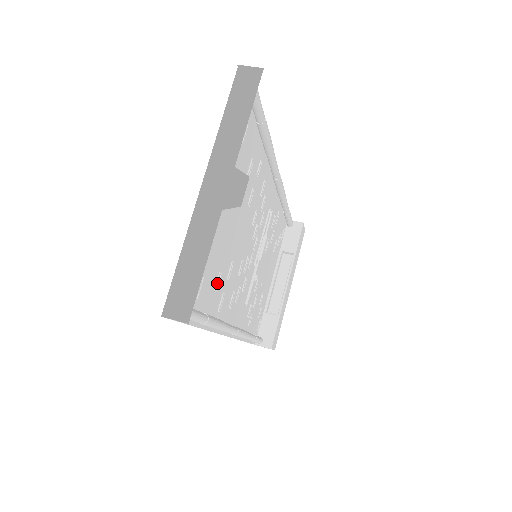
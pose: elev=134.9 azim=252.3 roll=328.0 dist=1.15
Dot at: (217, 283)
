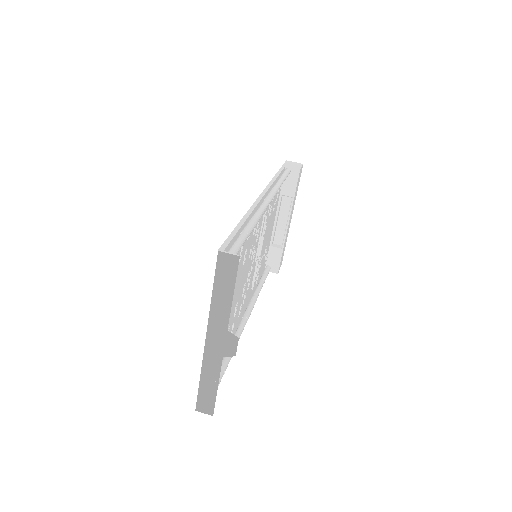
Dot at: occluded
